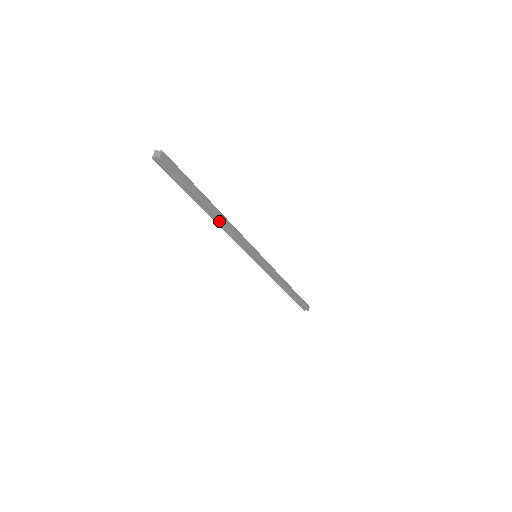
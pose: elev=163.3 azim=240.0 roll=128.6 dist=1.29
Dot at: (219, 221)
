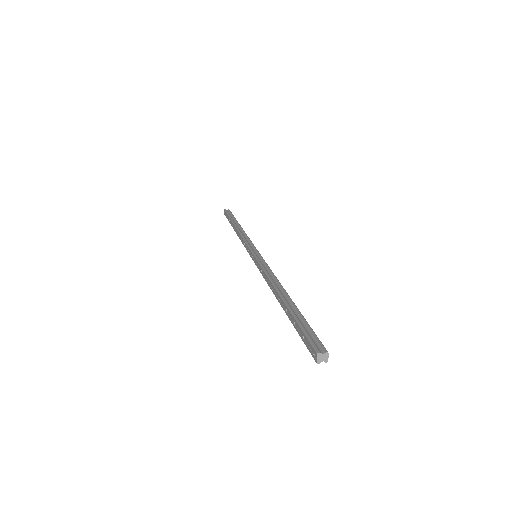
Dot at: occluded
